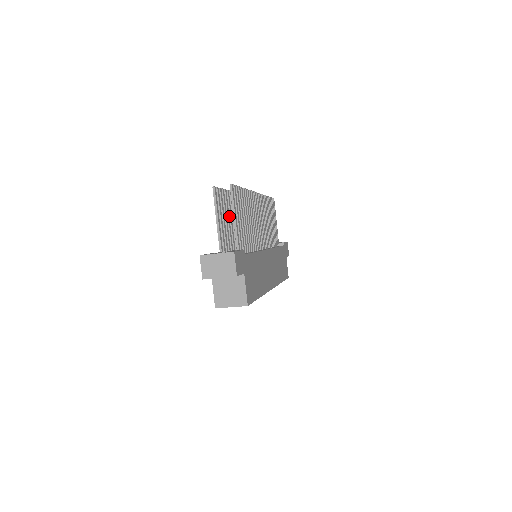
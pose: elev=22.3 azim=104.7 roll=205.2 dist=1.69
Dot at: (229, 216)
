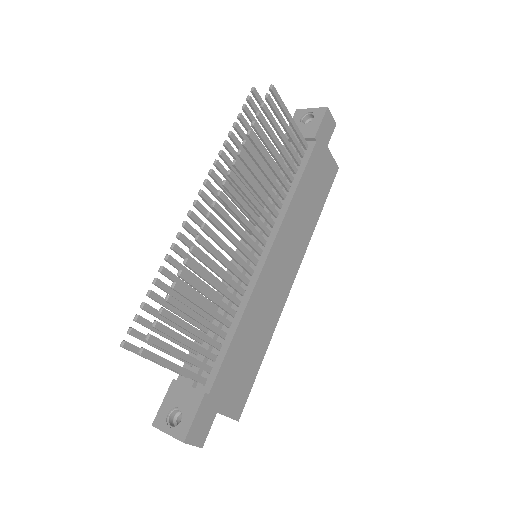
Dot at: occluded
